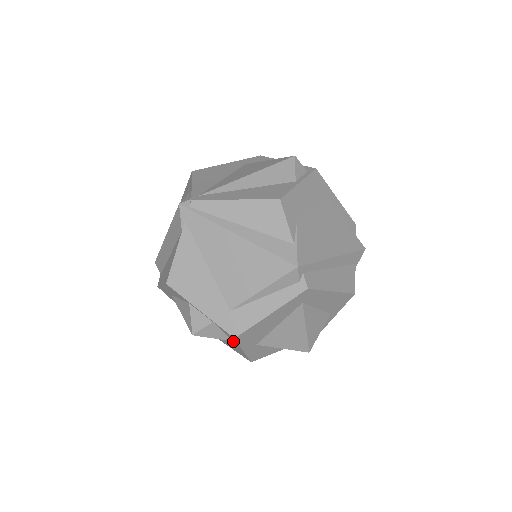
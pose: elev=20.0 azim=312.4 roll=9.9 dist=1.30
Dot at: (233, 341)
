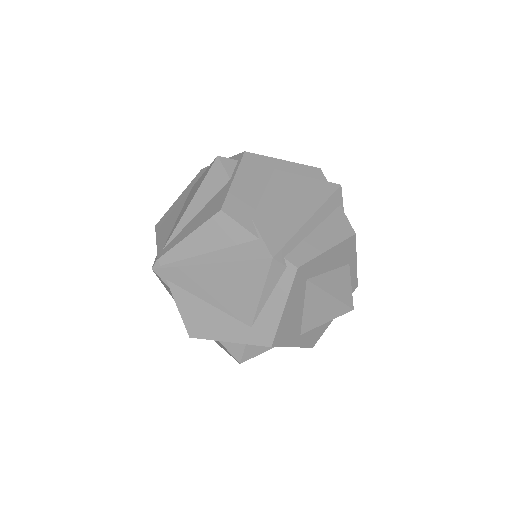
Dot at: occluded
